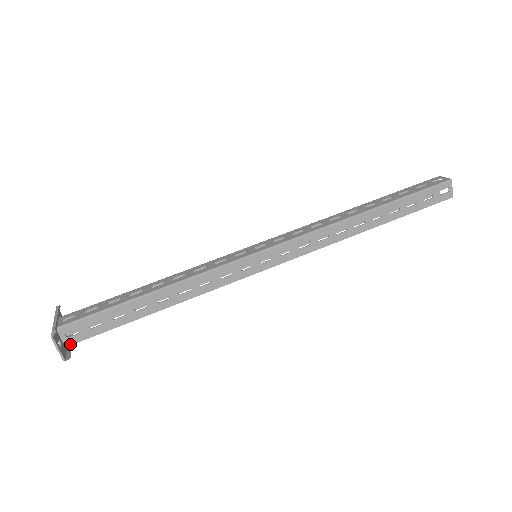
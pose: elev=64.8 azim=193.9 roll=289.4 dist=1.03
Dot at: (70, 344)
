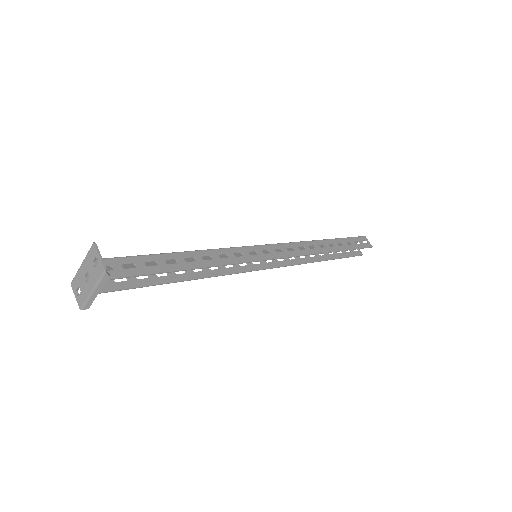
Dot at: occluded
